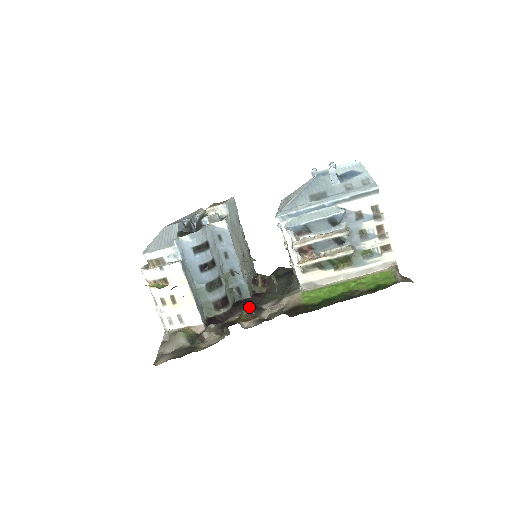
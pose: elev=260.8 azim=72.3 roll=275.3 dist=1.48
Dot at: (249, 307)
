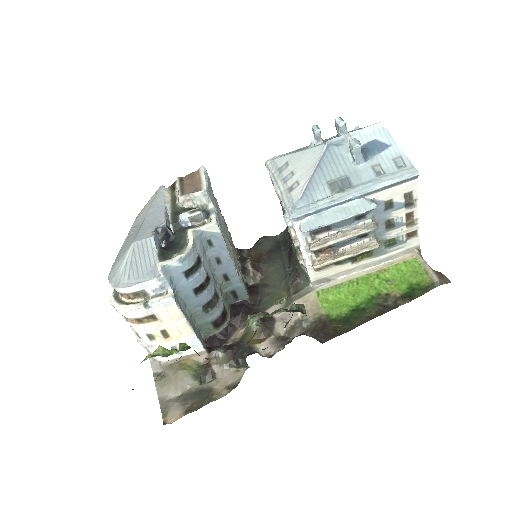
Dot at: (257, 320)
